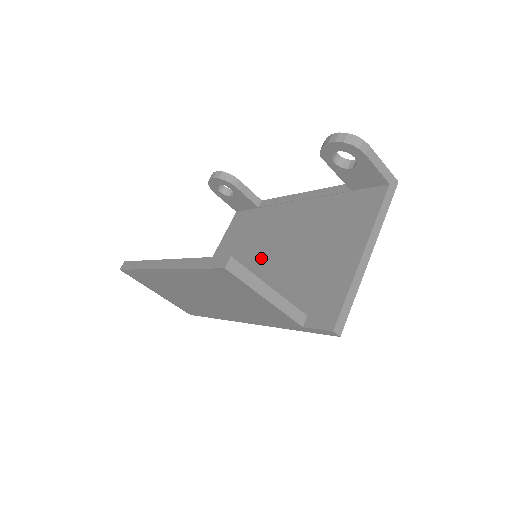
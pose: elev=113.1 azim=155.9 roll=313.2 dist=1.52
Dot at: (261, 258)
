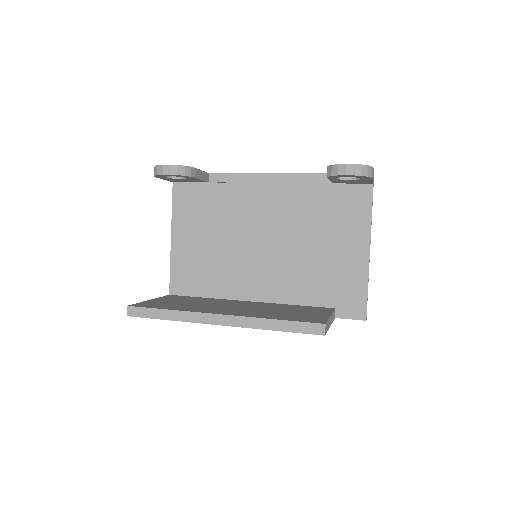
Dot at: (250, 249)
